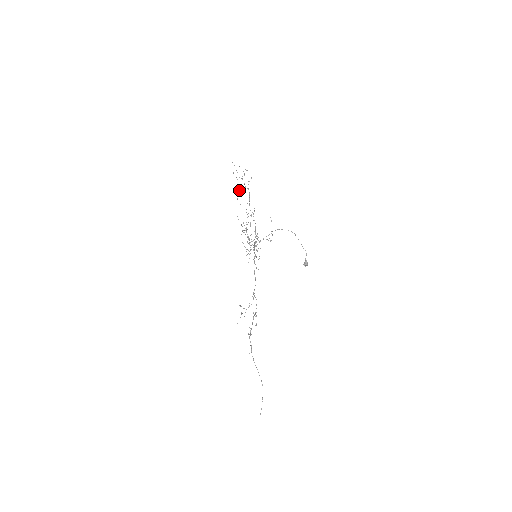
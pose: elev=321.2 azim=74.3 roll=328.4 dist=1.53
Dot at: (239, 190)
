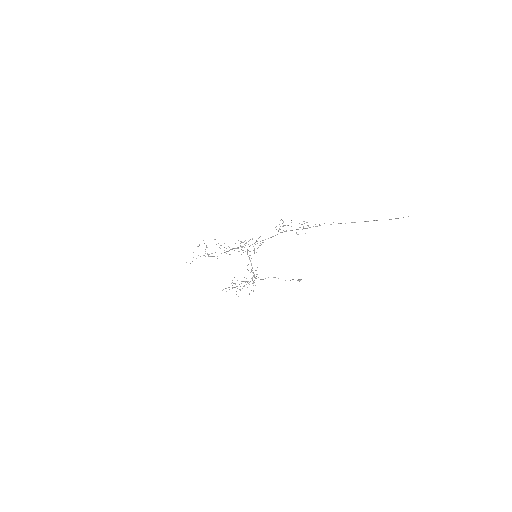
Dot at: occluded
